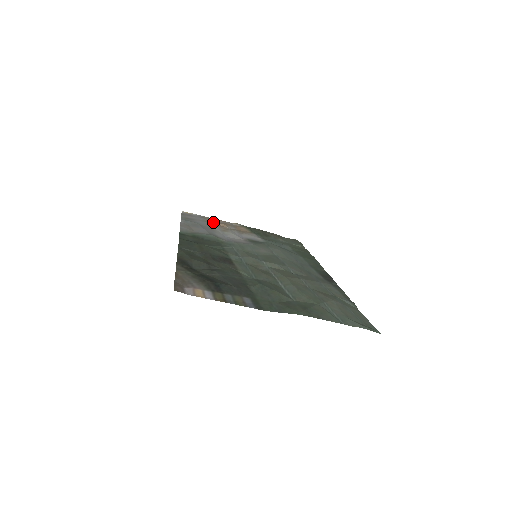
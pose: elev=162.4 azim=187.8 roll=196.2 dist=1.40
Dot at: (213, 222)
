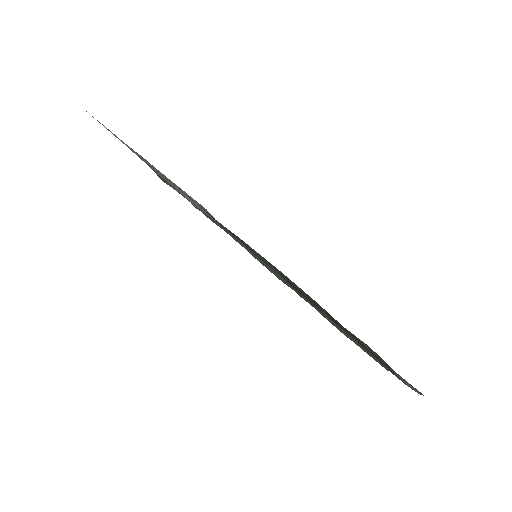
Dot at: occluded
